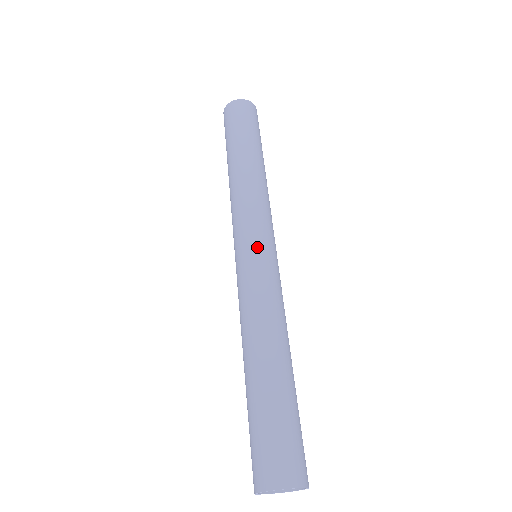
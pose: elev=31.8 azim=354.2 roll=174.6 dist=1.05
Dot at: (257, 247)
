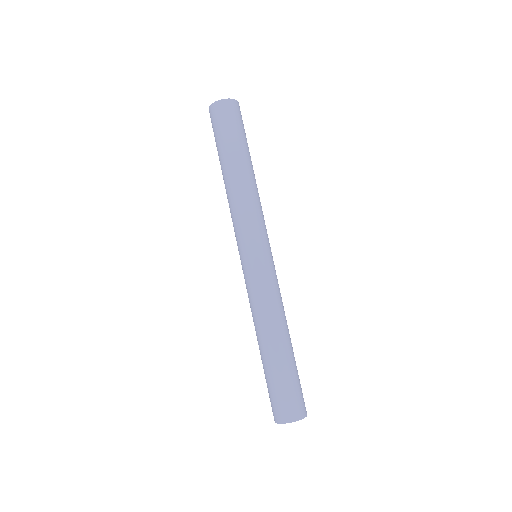
Dot at: (264, 255)
